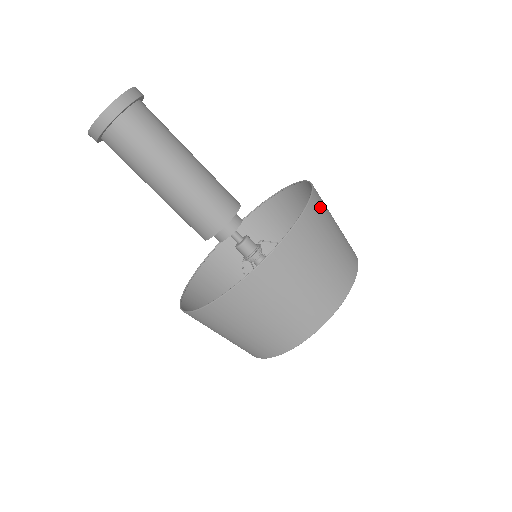
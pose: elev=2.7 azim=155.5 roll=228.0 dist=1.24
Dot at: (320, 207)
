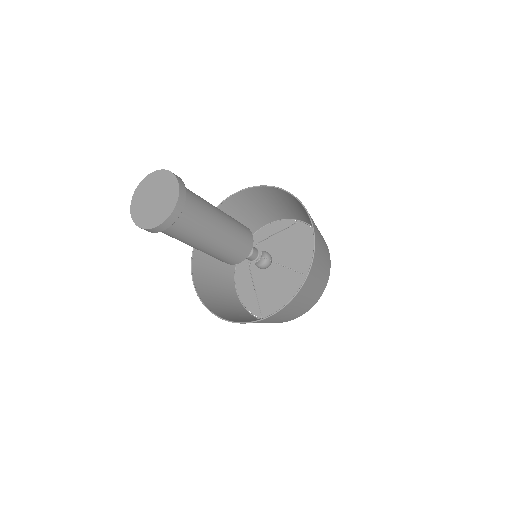
Dot at: (315, 227)
